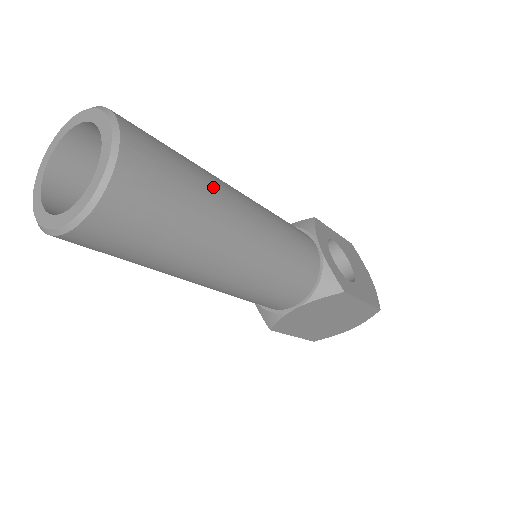
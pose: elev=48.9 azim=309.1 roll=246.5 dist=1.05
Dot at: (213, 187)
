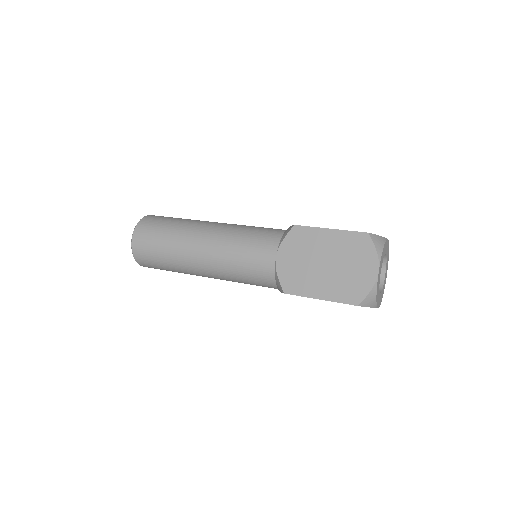
Dot at: occluded
